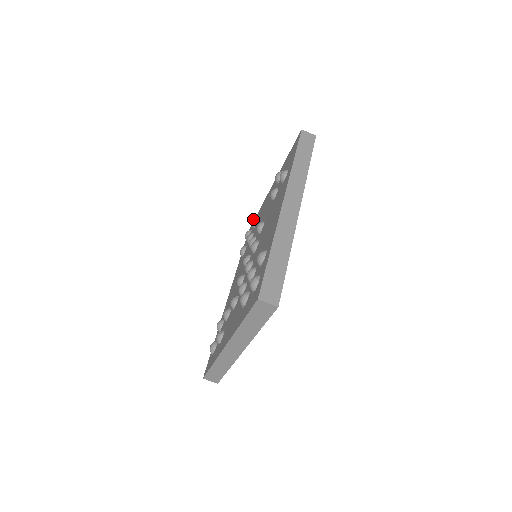
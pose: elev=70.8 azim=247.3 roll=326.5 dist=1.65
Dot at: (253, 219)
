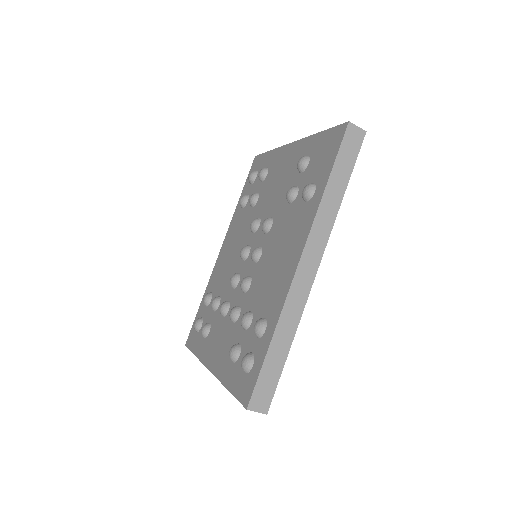
Dot at: (261, 171)
